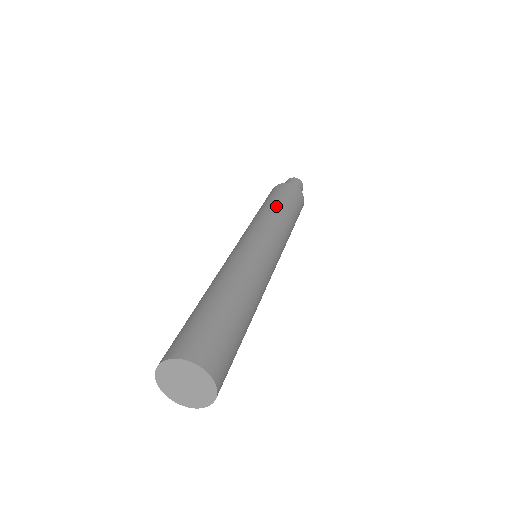
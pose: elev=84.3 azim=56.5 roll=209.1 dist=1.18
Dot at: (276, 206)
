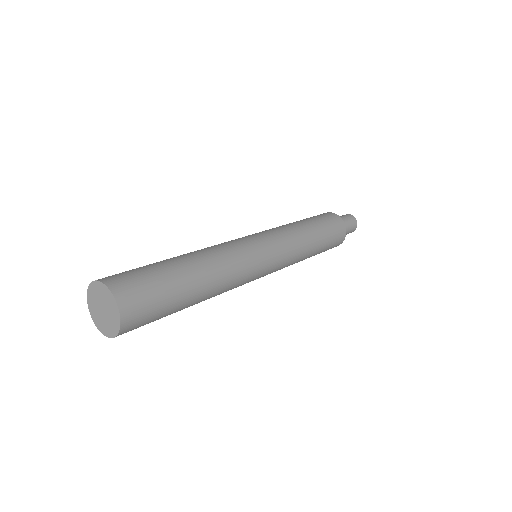
Dot at: (309, 229)
